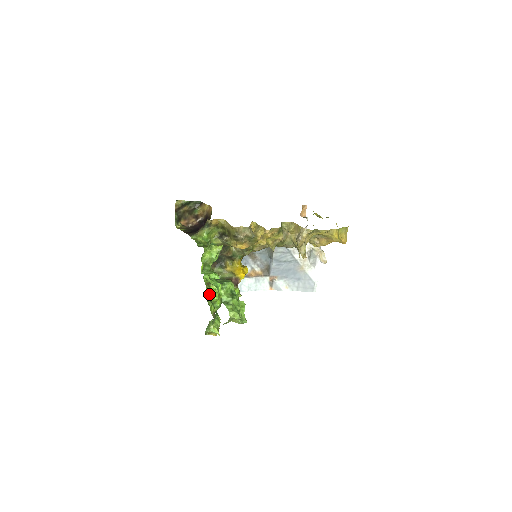
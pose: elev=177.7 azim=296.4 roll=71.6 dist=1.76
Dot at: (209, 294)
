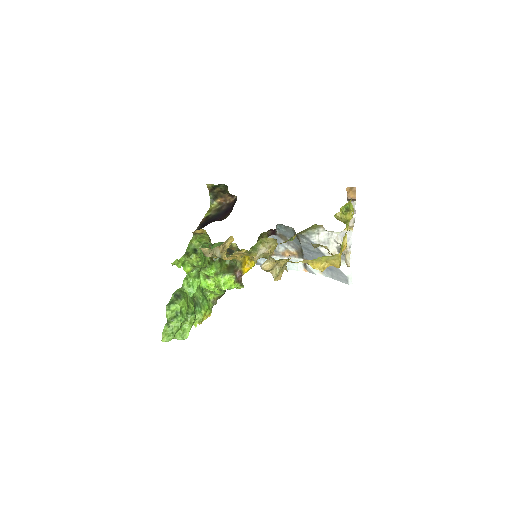
Dot at: (203, 287)
